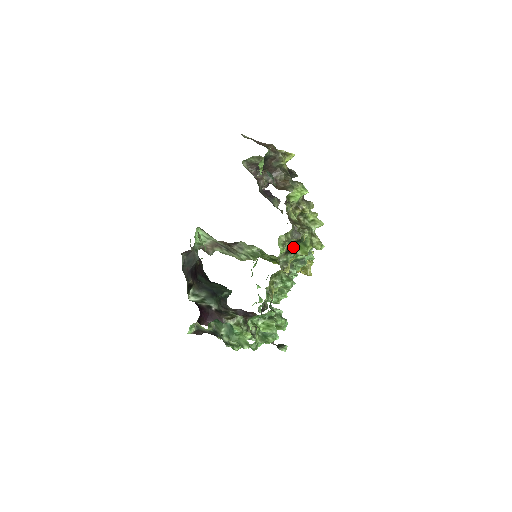
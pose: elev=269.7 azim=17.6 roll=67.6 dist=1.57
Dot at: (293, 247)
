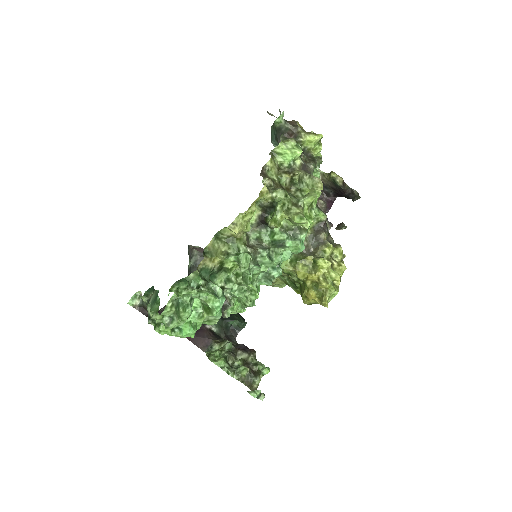
Dot at: (267, 217)
